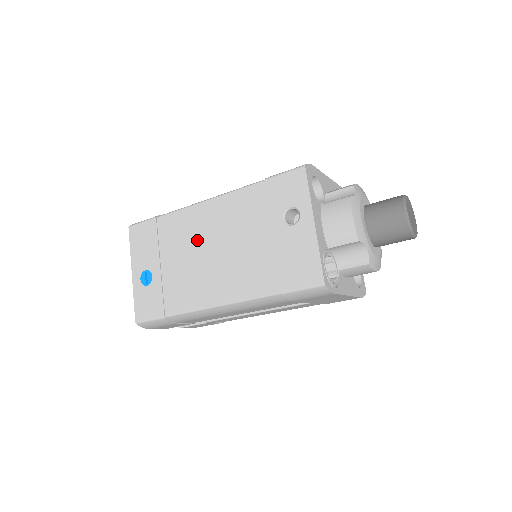
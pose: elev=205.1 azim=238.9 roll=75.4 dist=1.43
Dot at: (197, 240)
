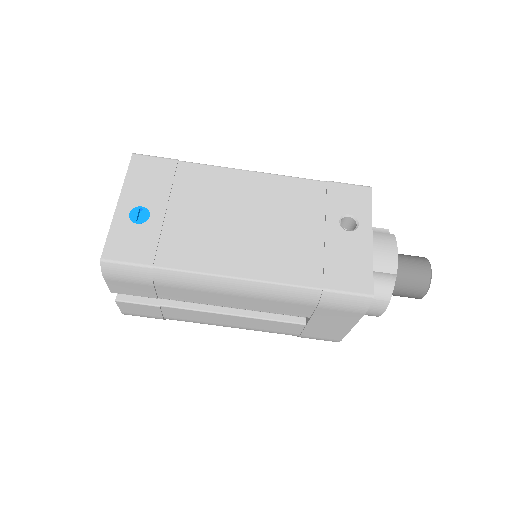
Dot at: (228, 202)
